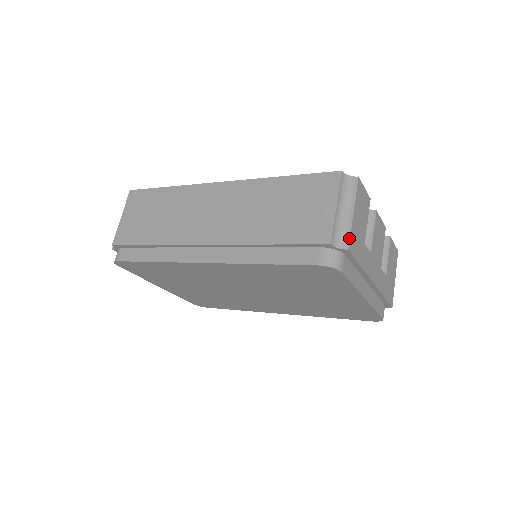
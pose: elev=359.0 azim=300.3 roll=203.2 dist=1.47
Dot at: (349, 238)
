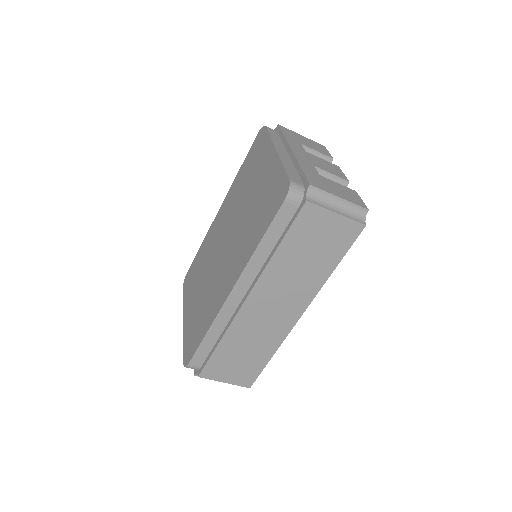
Dot at: (285, 128)
